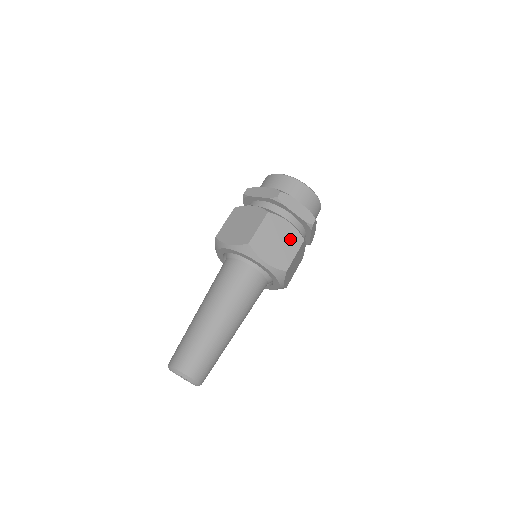
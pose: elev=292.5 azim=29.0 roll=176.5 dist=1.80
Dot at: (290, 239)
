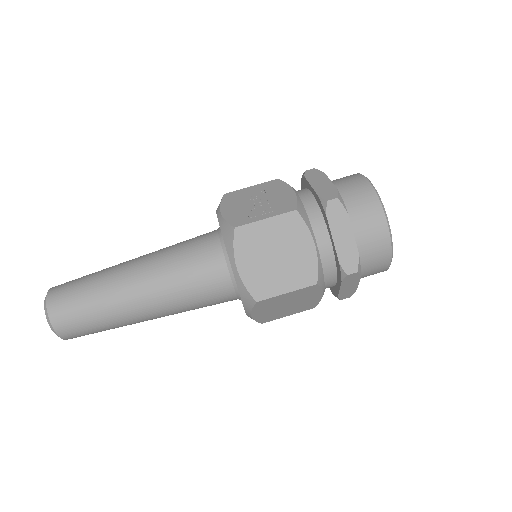
Dot at: (303, 305)
